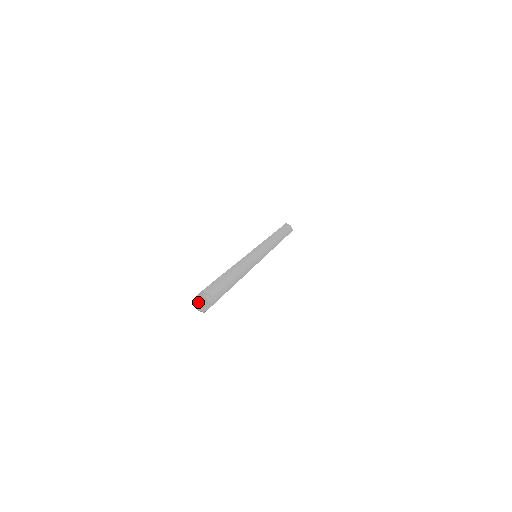
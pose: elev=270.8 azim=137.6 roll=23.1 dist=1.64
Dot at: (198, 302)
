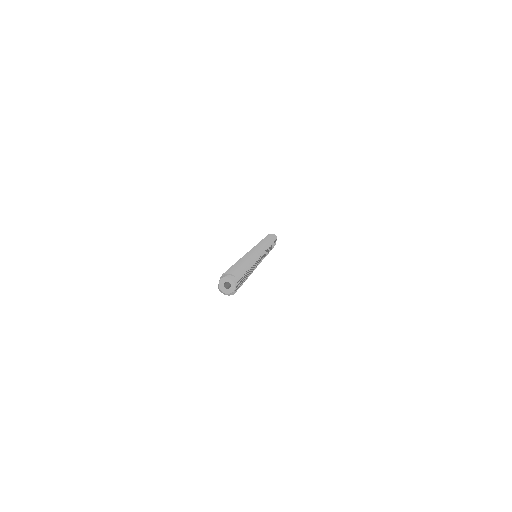
Dot at: (224, 286)
